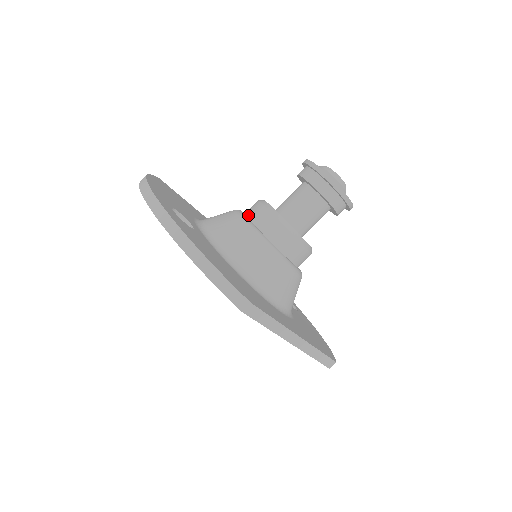
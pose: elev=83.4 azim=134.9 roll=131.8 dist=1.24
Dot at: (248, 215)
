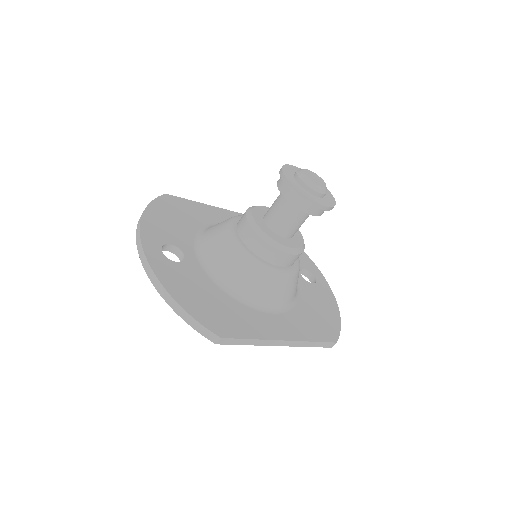
Dot at: (237, 228)
